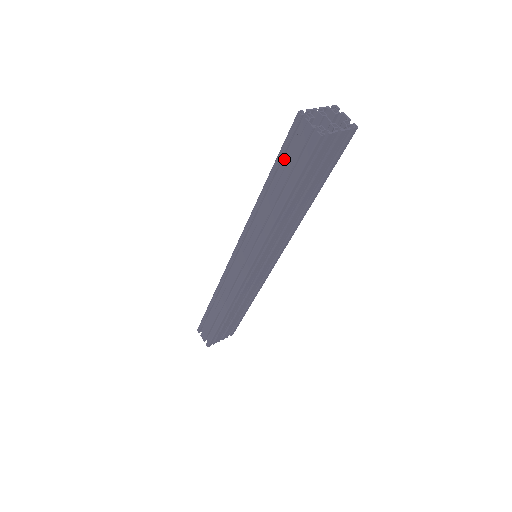
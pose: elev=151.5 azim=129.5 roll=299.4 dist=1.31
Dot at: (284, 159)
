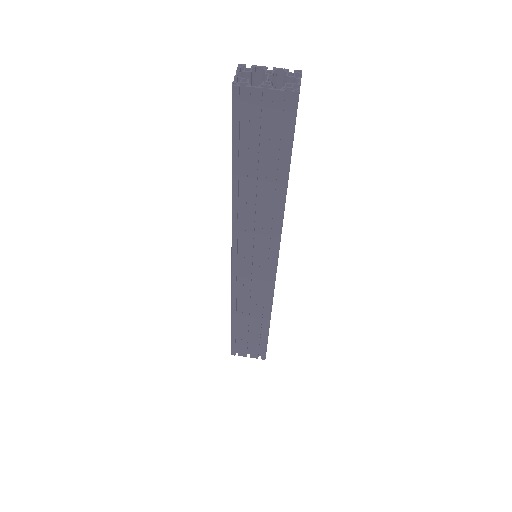
Dot at: occluded
